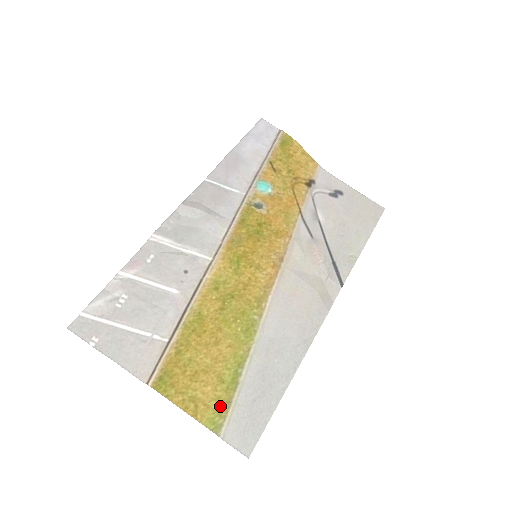
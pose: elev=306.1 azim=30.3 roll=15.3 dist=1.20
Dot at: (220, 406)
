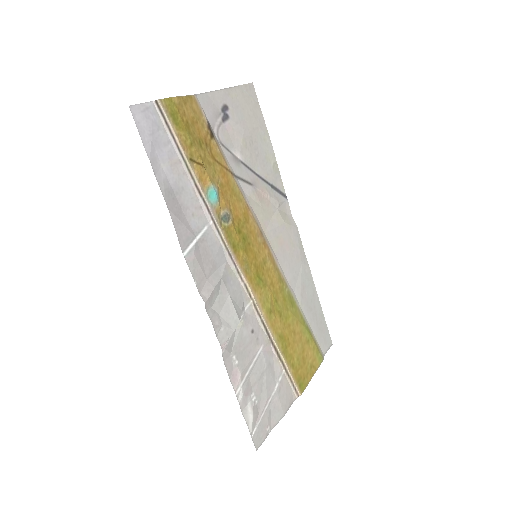
Dot at: (316, 350)
